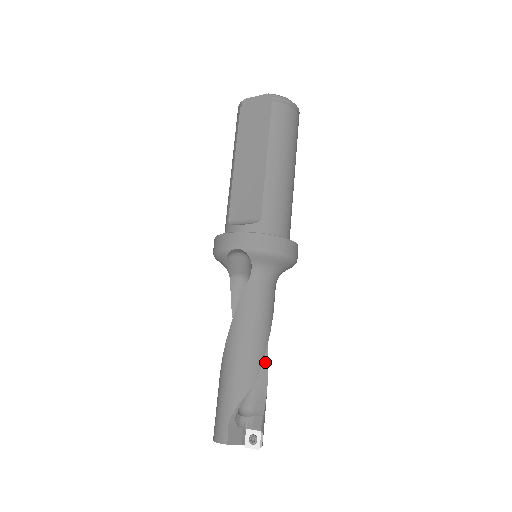
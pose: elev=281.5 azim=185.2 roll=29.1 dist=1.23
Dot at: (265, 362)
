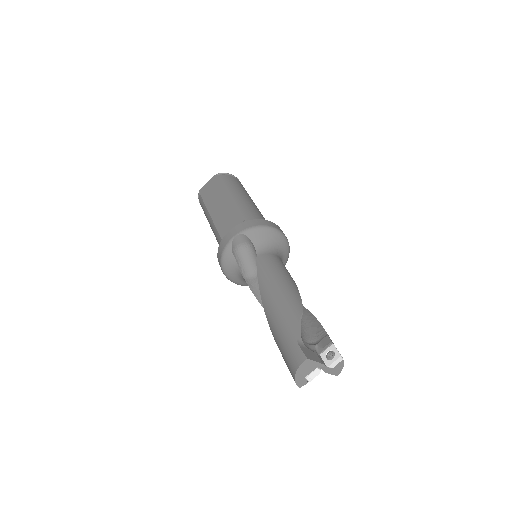
Dot at: (306, 312)
